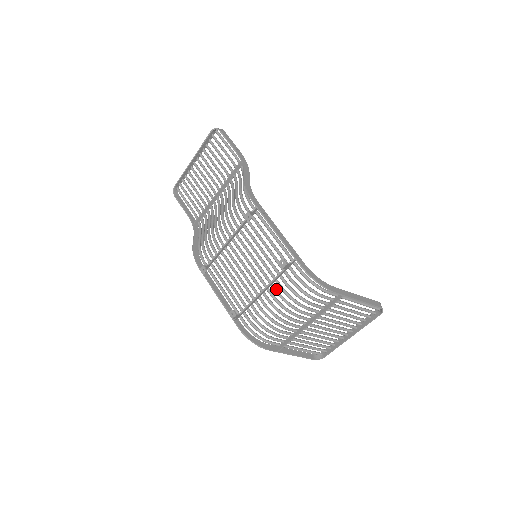
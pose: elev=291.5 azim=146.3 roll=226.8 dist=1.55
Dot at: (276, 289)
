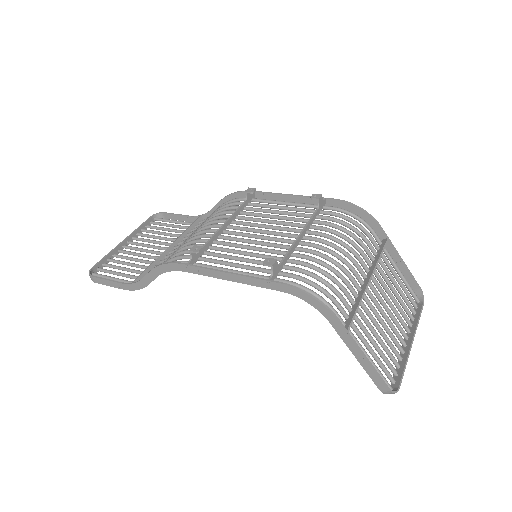
Dot at: (315, 231)
